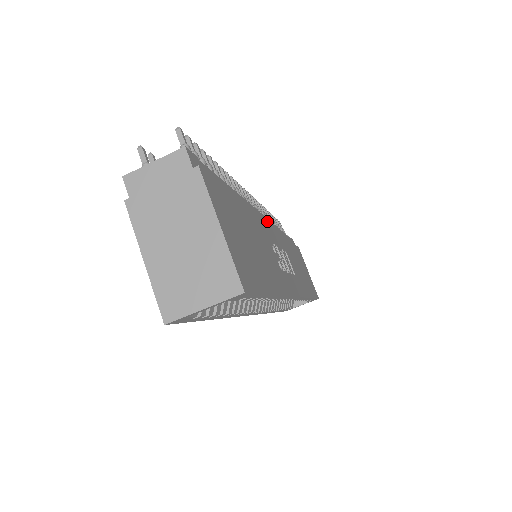
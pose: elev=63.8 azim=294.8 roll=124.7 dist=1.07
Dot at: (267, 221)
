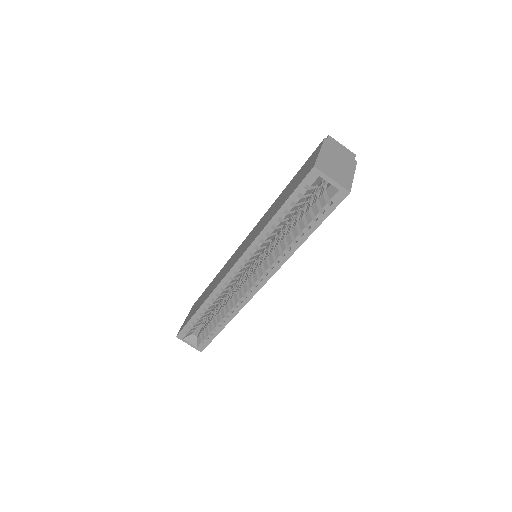
Dot at: occluded
